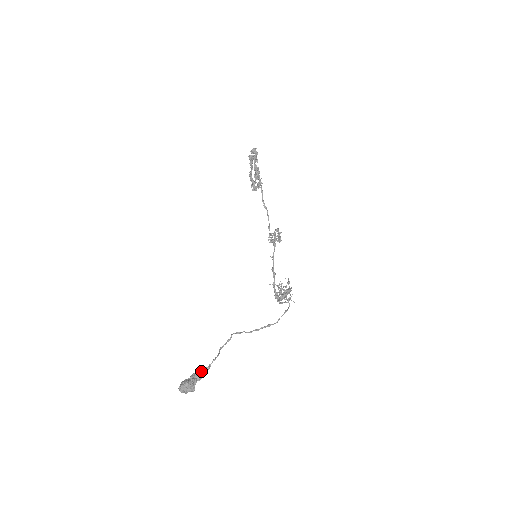
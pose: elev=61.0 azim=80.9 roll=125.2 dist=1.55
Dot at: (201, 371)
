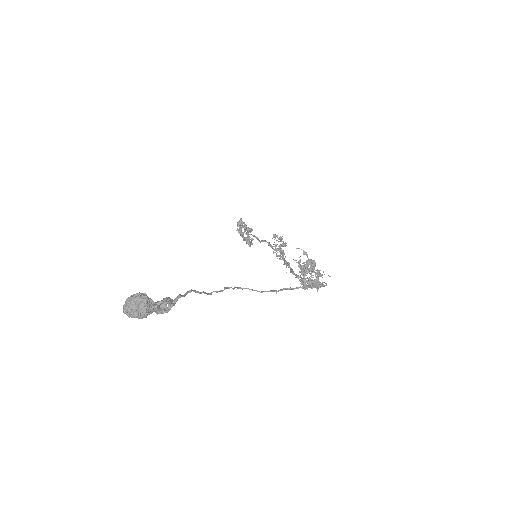
Dot at: (166, 297)
